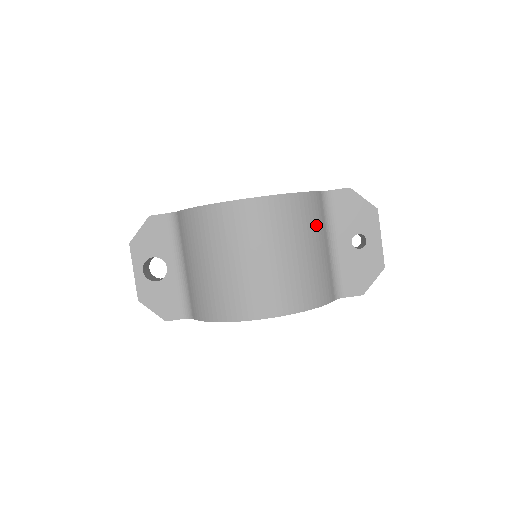
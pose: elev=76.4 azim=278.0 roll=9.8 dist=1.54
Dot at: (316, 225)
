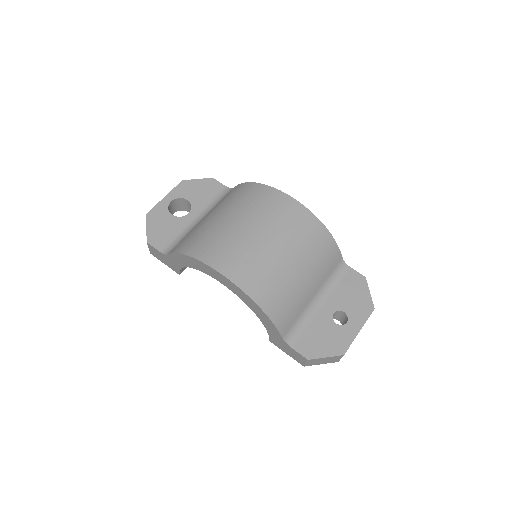
Dot at: (320, 267)
